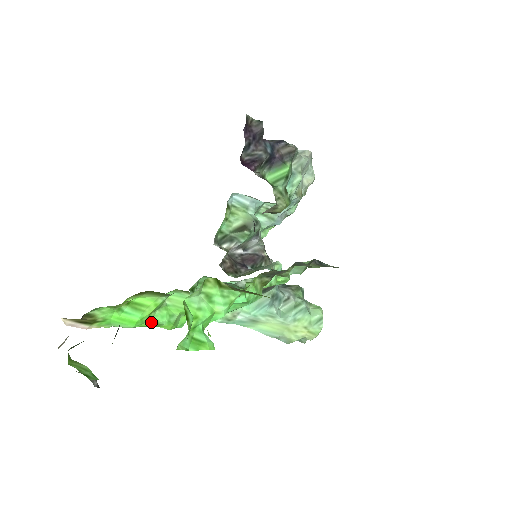
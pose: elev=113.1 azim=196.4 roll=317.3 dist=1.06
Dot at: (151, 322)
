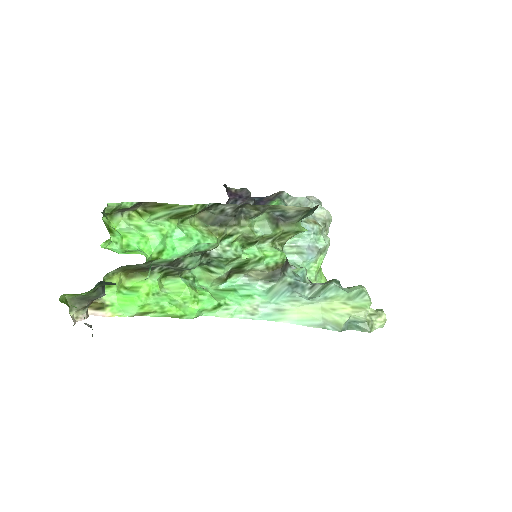
Dot at: (151, 303)
